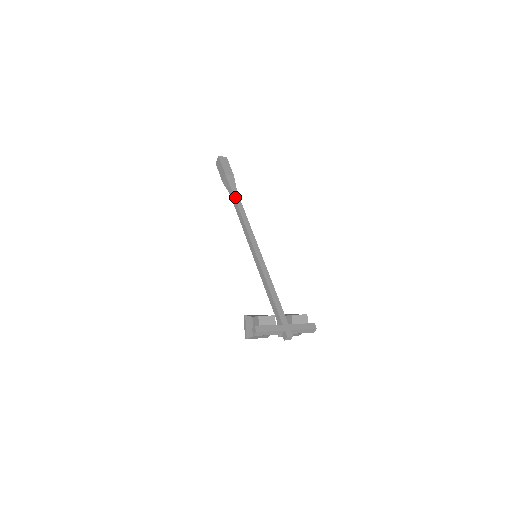
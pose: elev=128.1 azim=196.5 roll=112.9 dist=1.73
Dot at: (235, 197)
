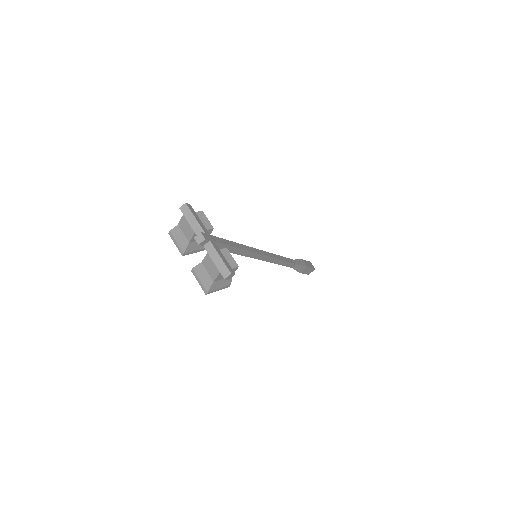
Dot at: (291, 259)
